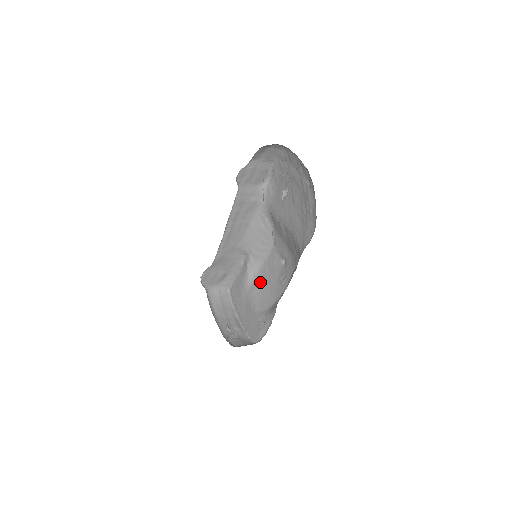
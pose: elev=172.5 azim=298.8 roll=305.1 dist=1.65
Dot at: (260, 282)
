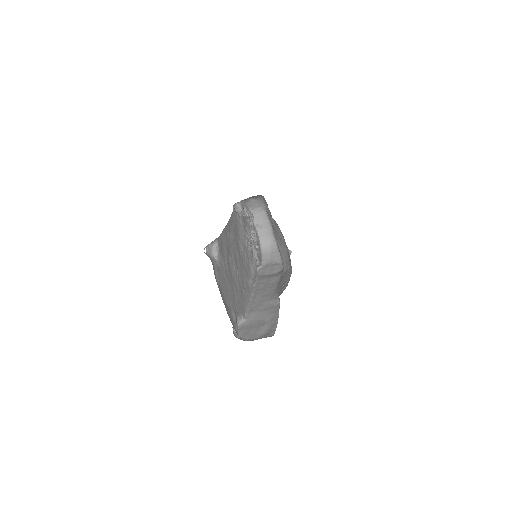
Dot at: occluded
